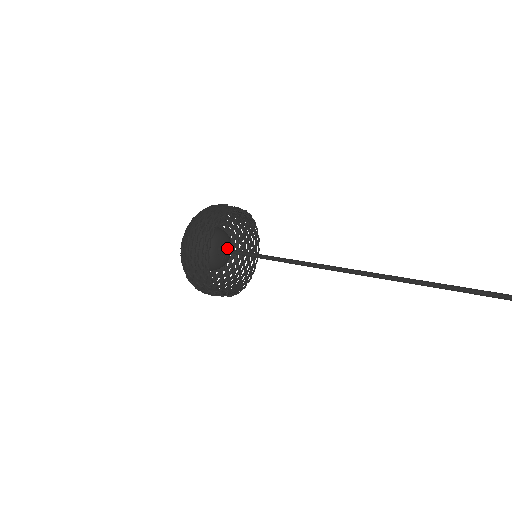
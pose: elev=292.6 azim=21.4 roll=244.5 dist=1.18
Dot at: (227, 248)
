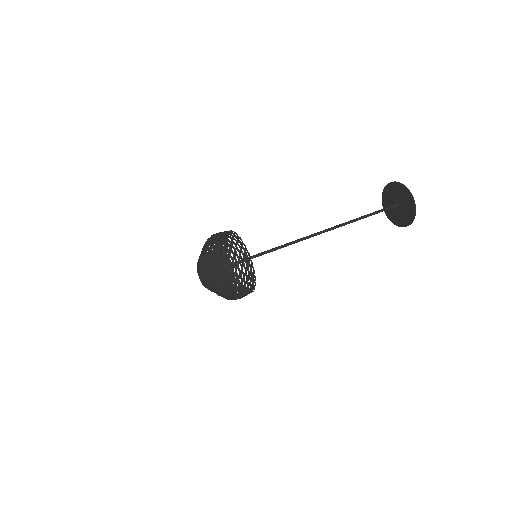
Dot at: occluded
